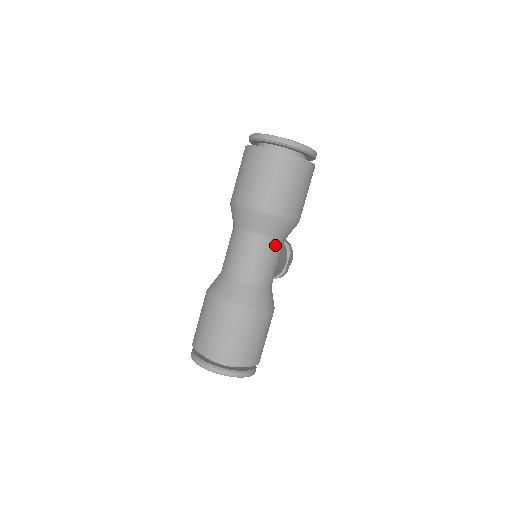
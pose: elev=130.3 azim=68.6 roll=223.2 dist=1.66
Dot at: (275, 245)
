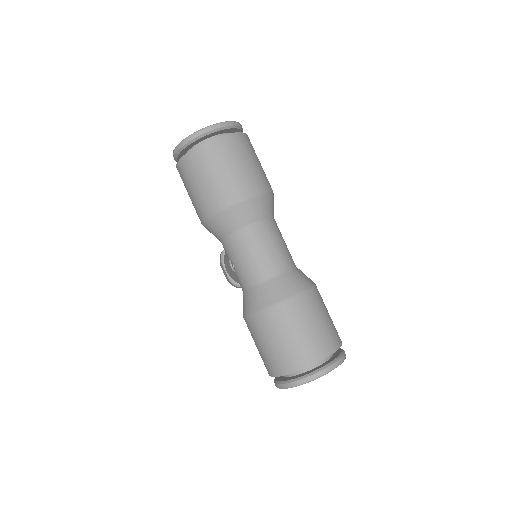
Dot at: (275, 224)
